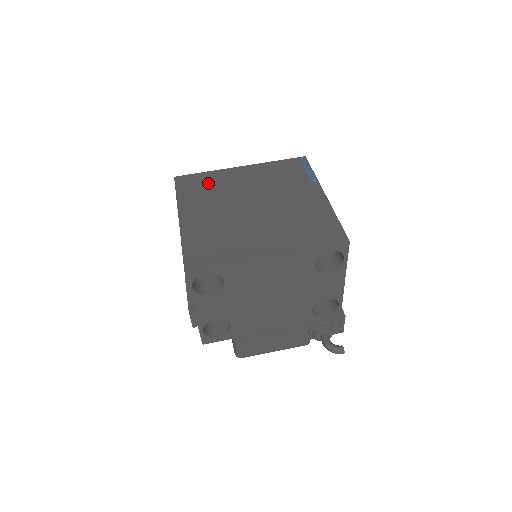
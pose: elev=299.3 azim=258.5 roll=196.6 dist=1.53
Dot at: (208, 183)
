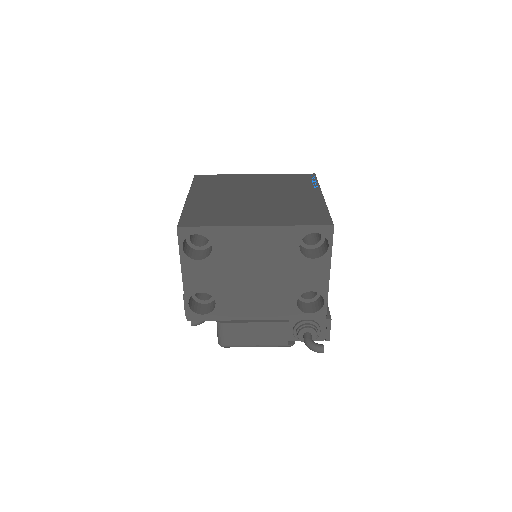
Dot at: (222, 181)
